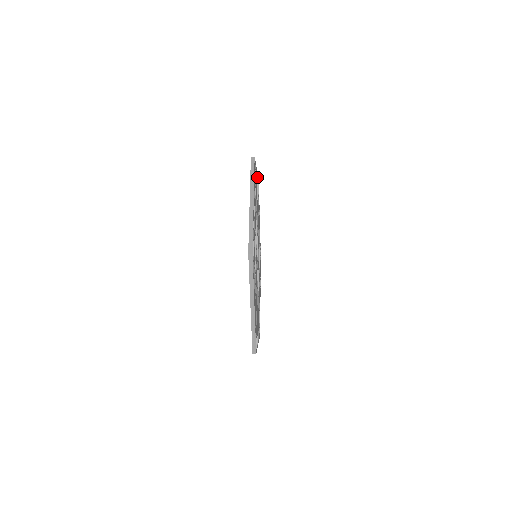
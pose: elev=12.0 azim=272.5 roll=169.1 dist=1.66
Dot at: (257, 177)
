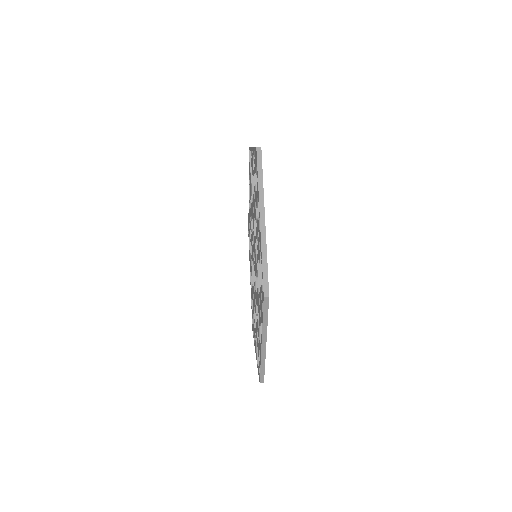
Dot at: occluded
